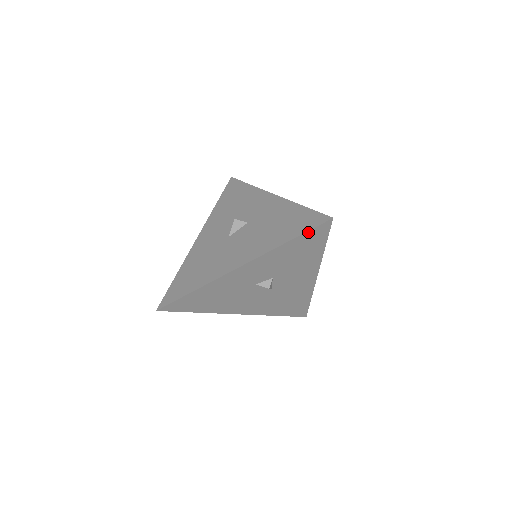
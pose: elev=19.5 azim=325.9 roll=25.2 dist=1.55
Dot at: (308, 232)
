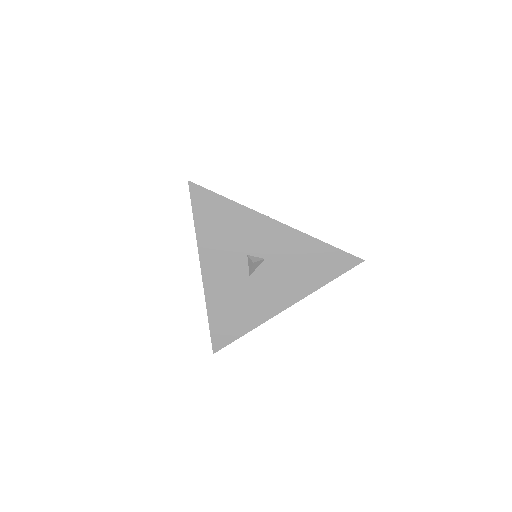
Dot at: (343, 272)
